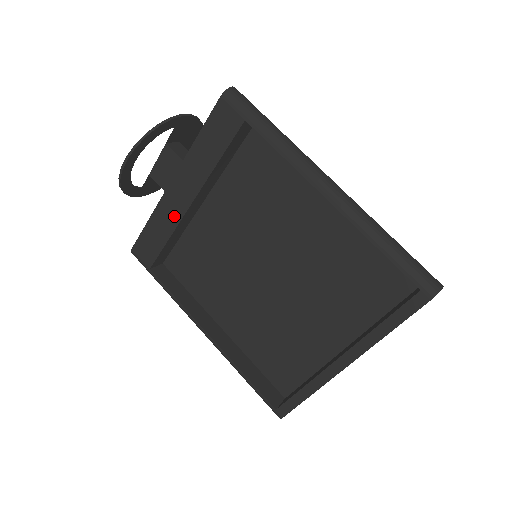
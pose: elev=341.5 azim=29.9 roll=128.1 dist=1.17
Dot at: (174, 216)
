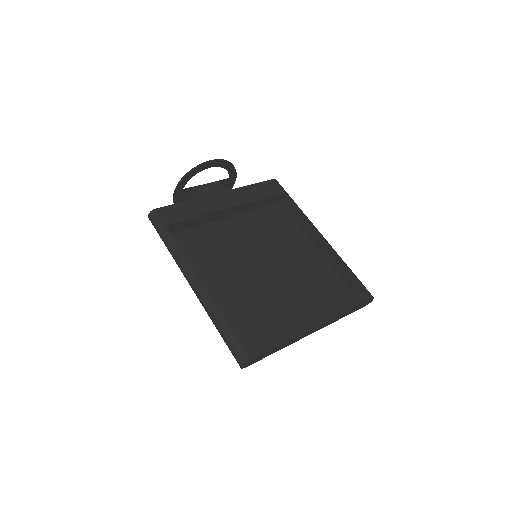
Dot at: (212, 207)
